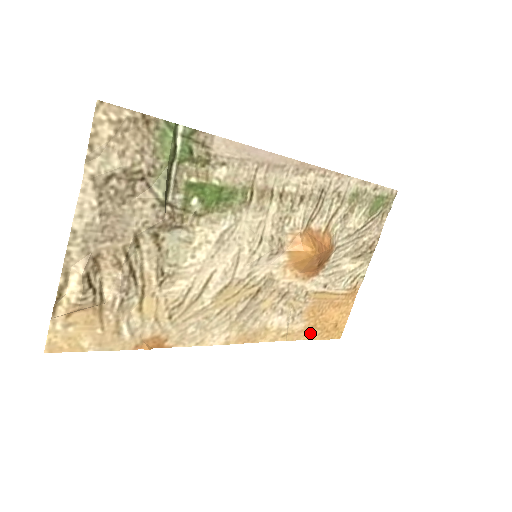
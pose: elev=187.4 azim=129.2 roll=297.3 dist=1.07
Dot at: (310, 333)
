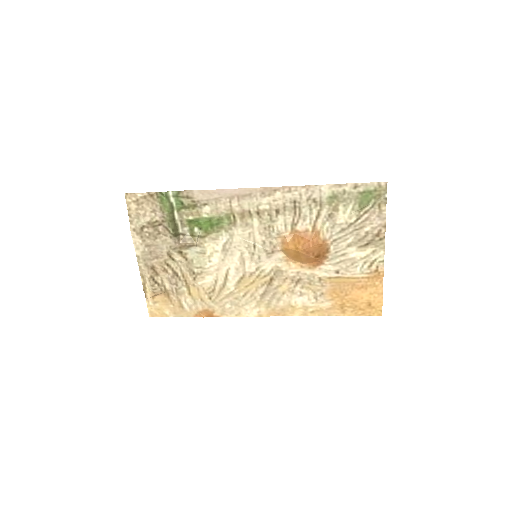
Dot at: (341, 310)
